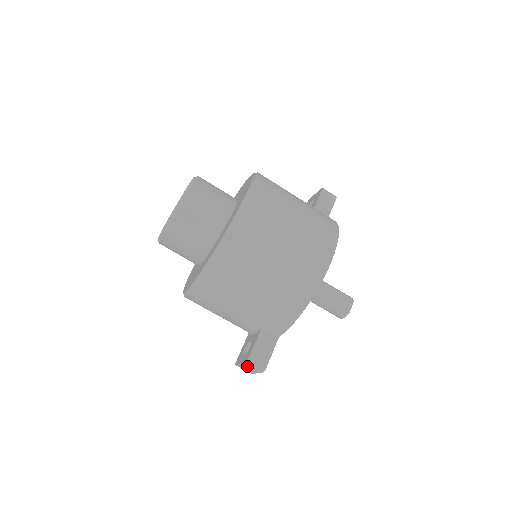
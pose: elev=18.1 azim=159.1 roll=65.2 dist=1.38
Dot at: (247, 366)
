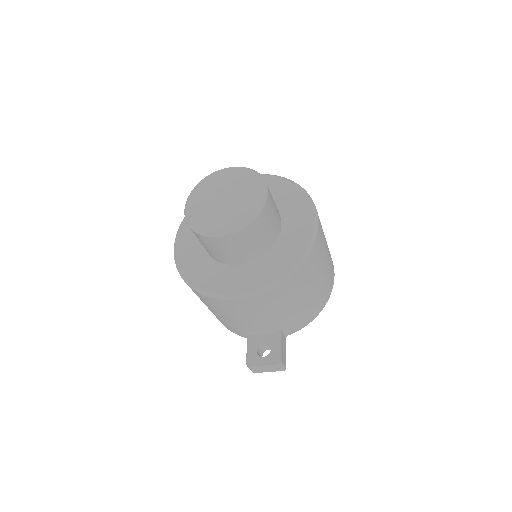
Dot at: (270, 367)
